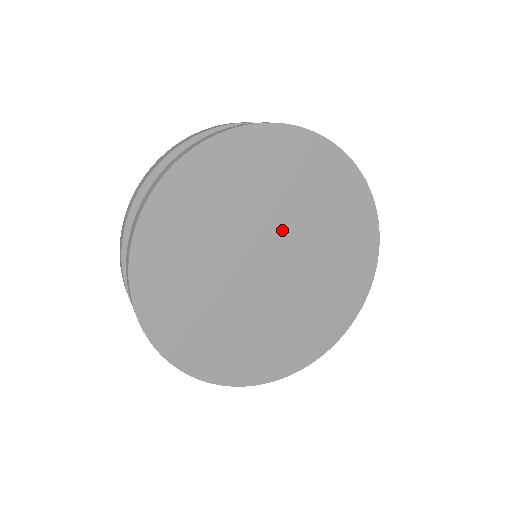
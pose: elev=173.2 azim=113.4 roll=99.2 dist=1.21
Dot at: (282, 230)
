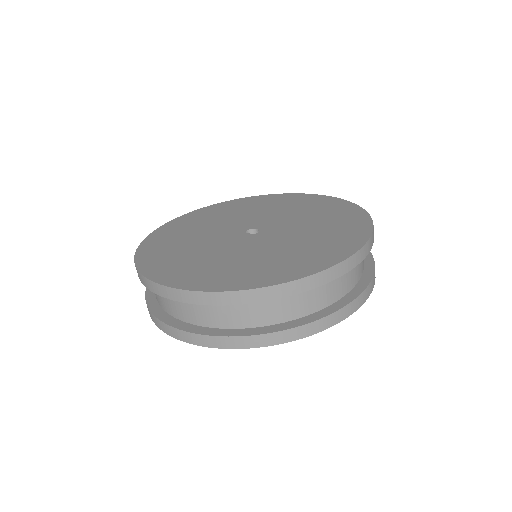
Dot at: occluded
